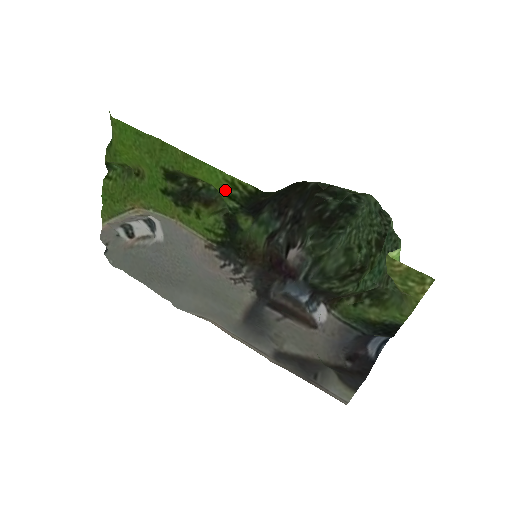
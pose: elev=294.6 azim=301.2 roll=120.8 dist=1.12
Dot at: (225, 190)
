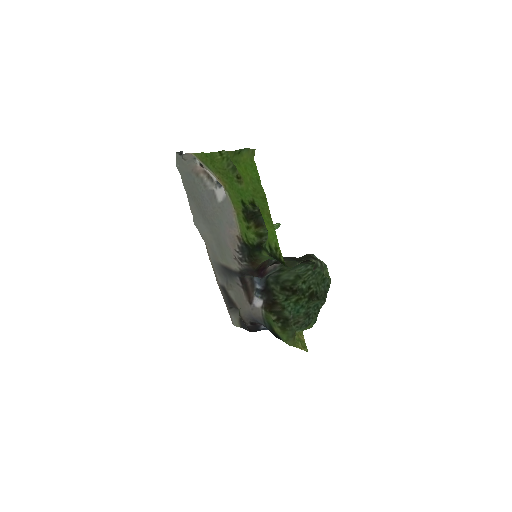
Dot at: (271, 244)
